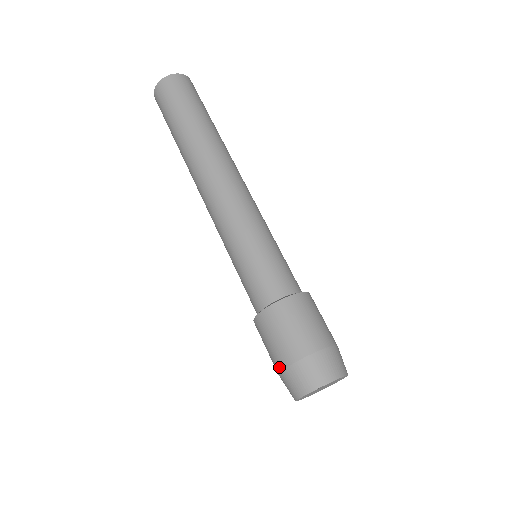
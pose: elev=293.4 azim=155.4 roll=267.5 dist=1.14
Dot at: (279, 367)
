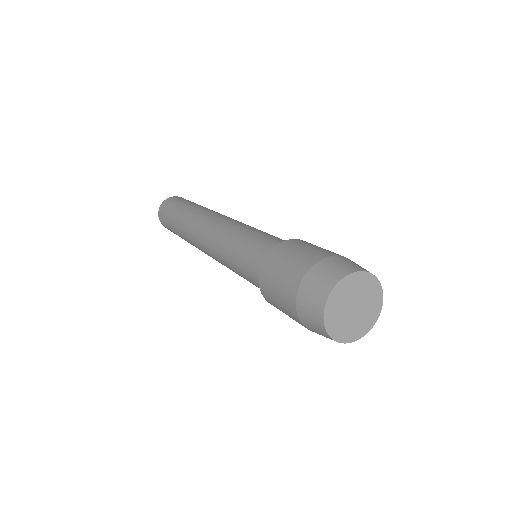
Dot at: (307, 266)
